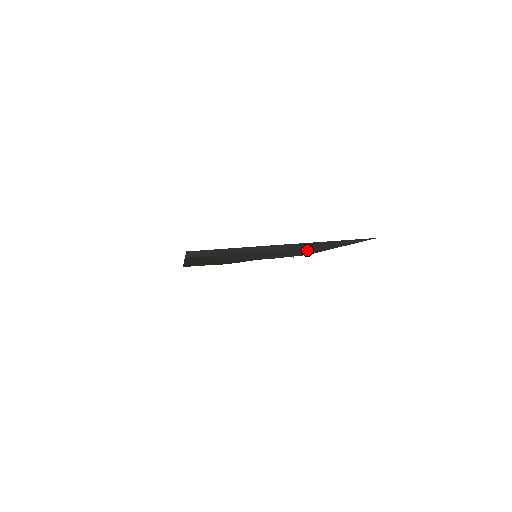
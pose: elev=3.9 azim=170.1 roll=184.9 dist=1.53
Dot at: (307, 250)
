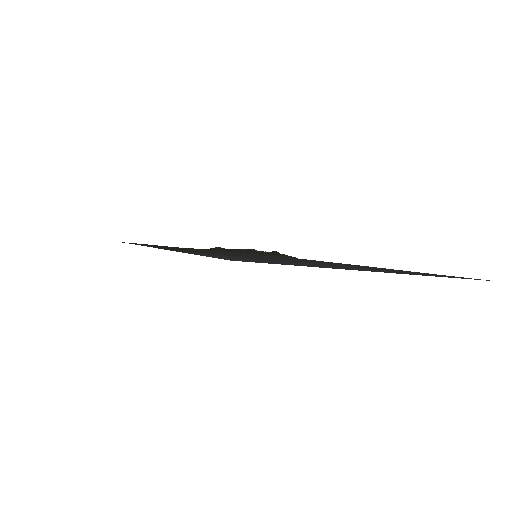
Dot at: occluded
